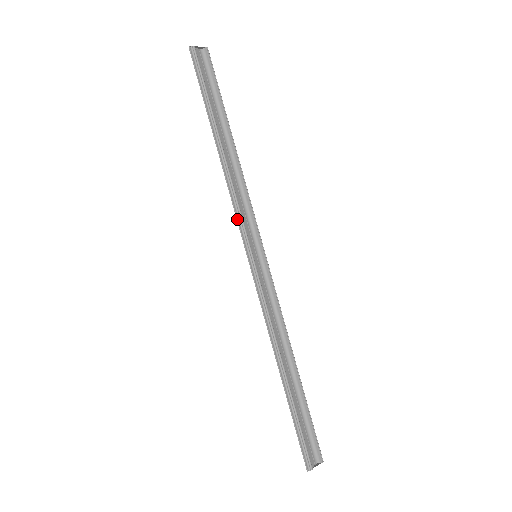
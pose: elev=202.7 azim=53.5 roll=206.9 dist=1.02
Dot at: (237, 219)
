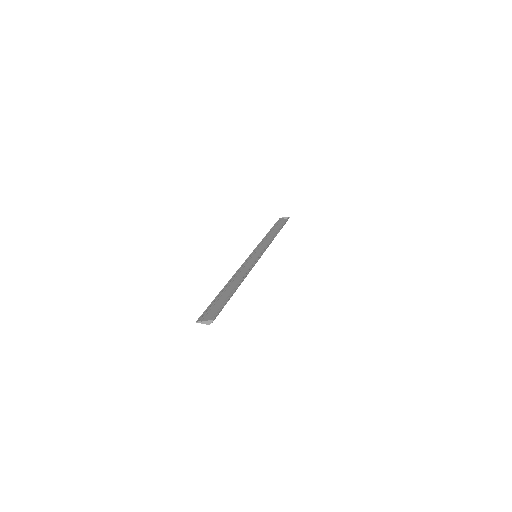
Dot at: (256, 247)
